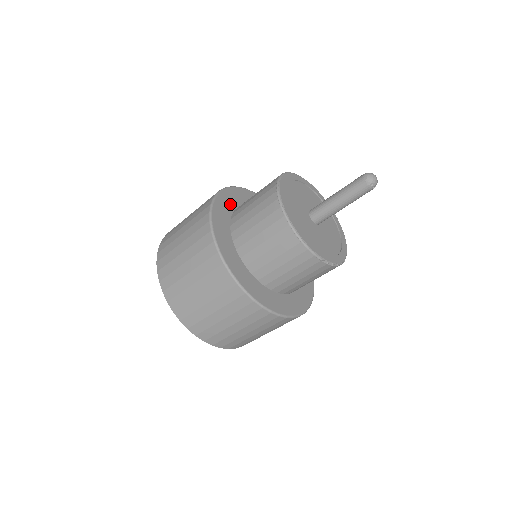
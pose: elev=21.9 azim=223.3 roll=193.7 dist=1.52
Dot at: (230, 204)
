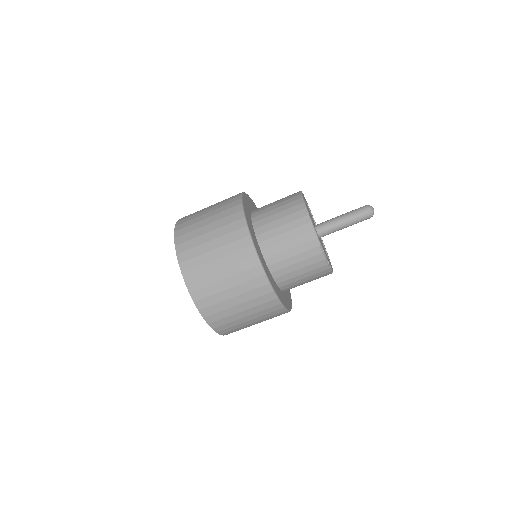
Dot at: (253, 207)
